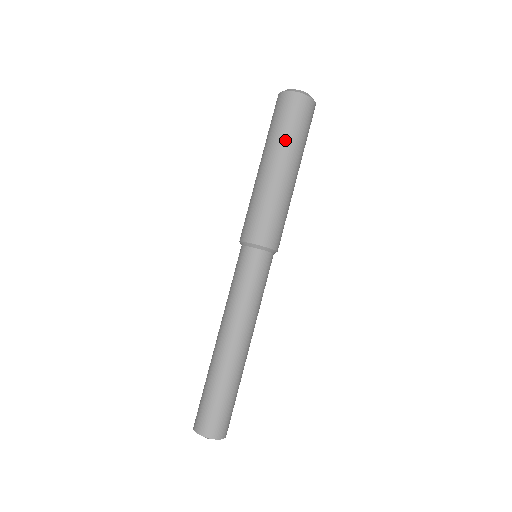
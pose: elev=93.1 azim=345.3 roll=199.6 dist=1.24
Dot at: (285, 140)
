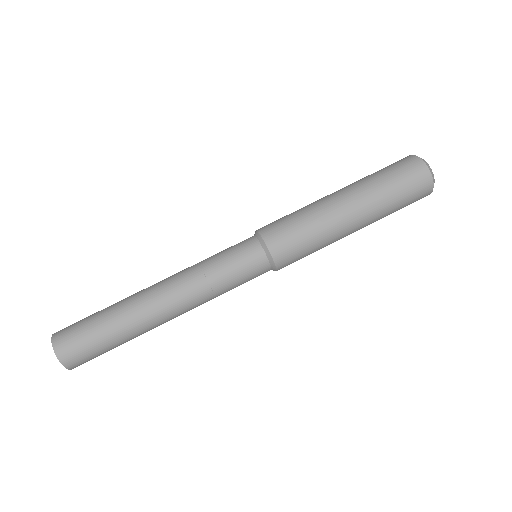
Dot at: (381, 197)
